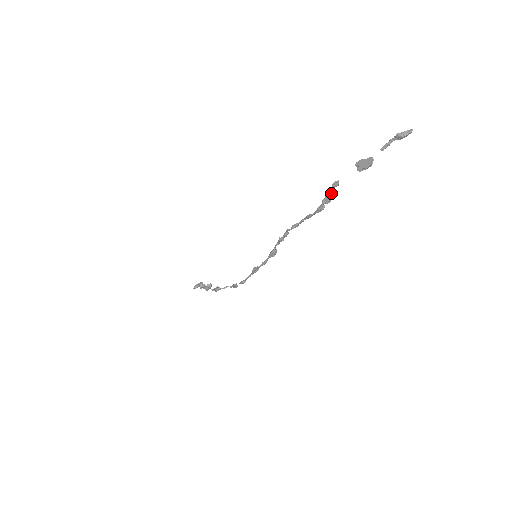
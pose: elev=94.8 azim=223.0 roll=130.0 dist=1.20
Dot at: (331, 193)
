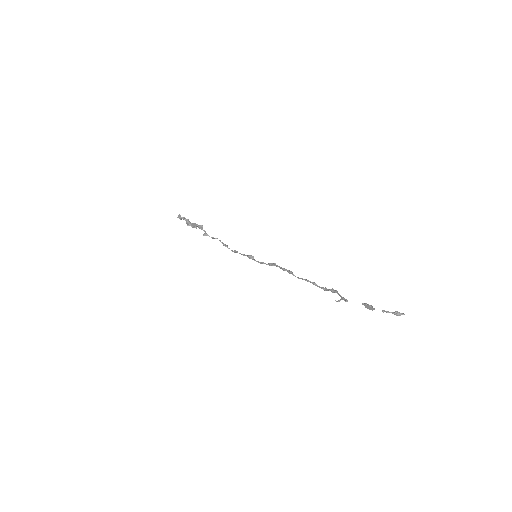
Dot at: (337, 293)
